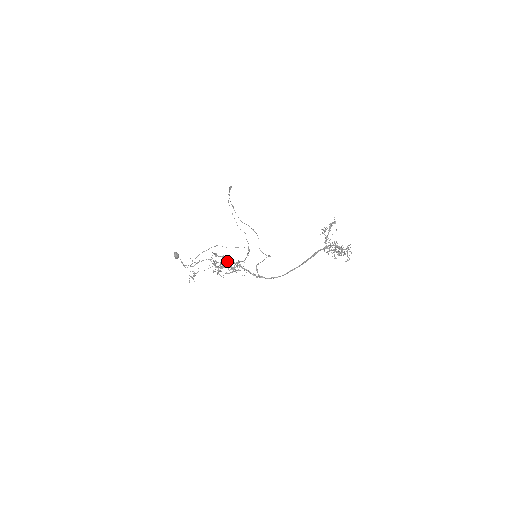
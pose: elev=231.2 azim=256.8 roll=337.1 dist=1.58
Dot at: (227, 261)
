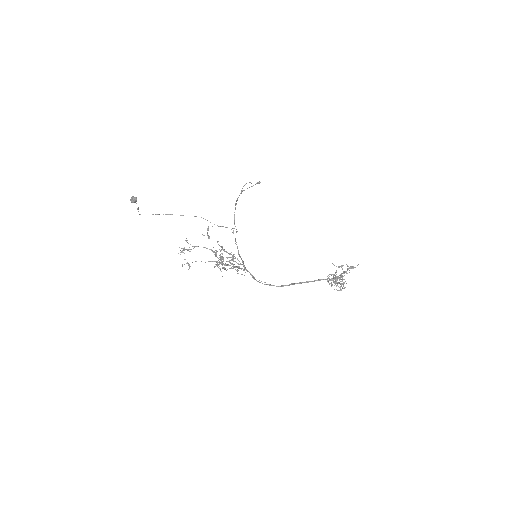
Dot at: occluded
